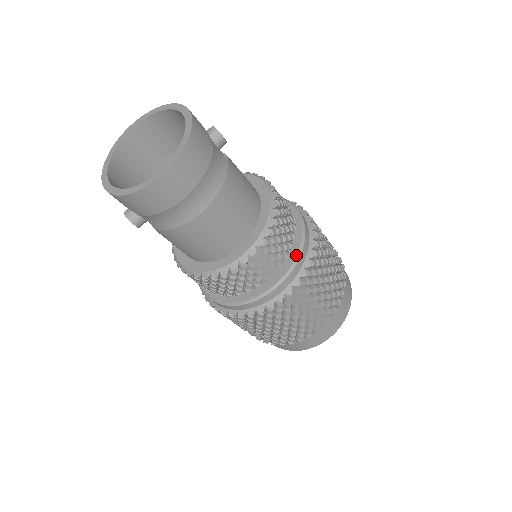
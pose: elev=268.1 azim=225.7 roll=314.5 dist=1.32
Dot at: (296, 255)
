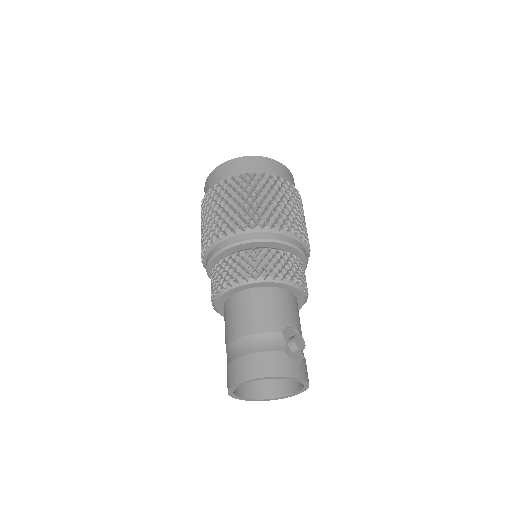
Dot at: occluded
